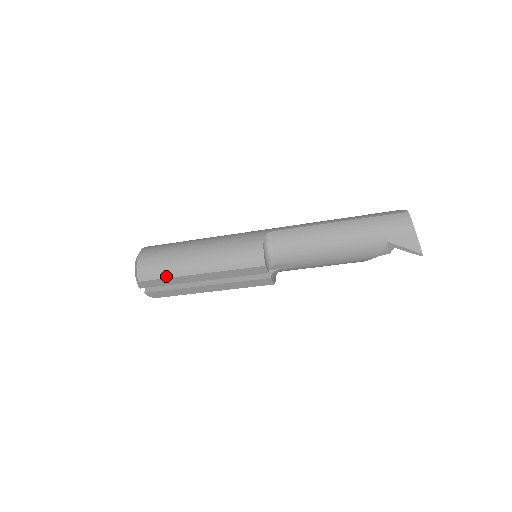
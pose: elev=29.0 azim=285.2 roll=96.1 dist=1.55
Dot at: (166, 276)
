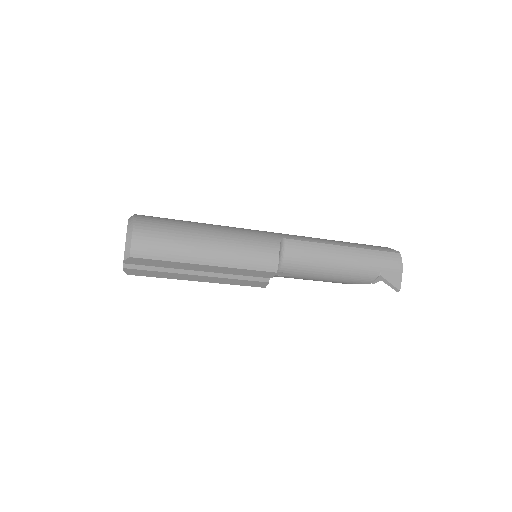
Dot at: (167, 258)
